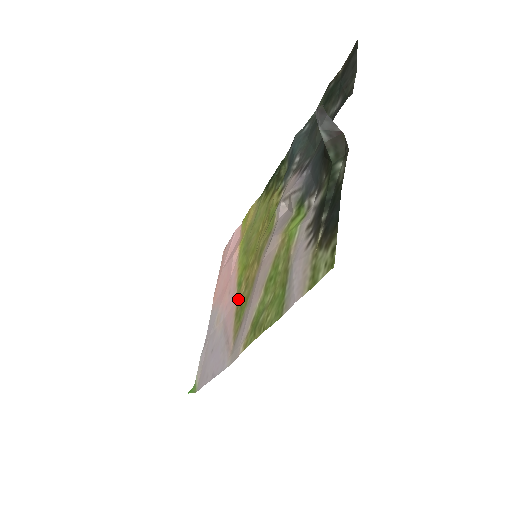
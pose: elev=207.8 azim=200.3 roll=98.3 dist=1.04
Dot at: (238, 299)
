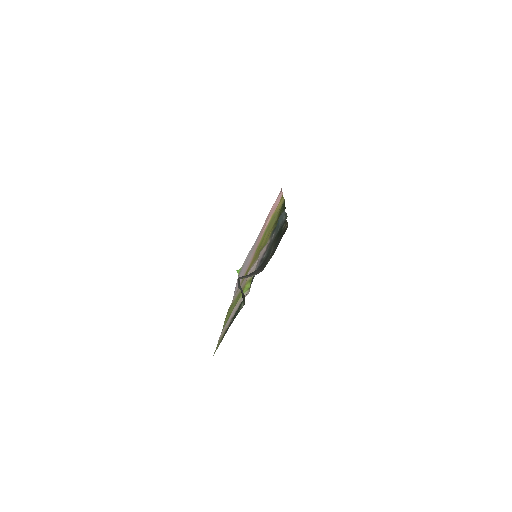
Dot at: (251, 262)
